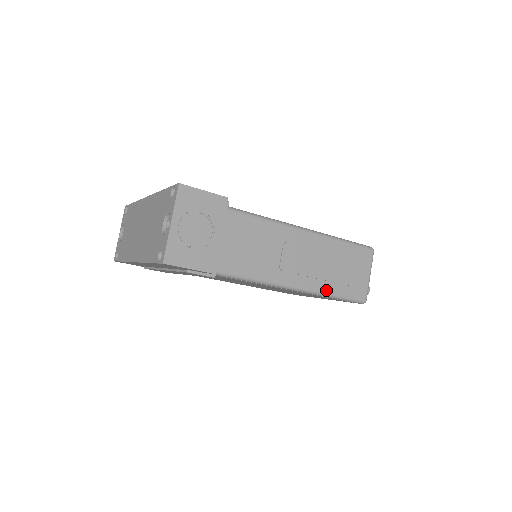
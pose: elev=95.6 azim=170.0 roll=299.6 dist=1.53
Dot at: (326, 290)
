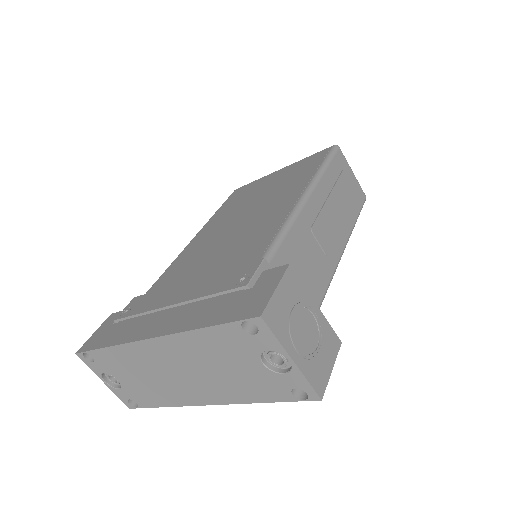
Dot at: (351, 226)
